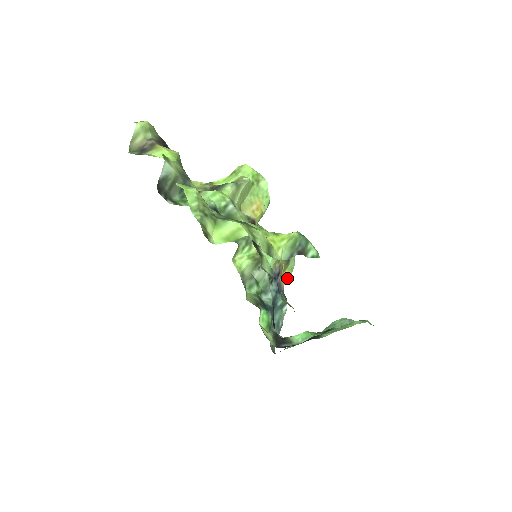
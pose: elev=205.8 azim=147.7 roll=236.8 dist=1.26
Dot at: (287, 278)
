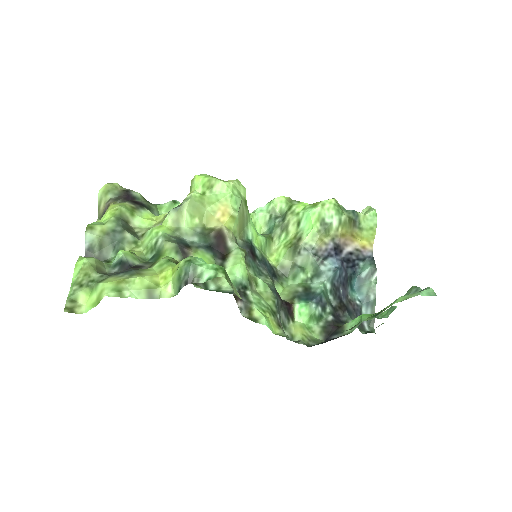
Dot at: (372, 239)
